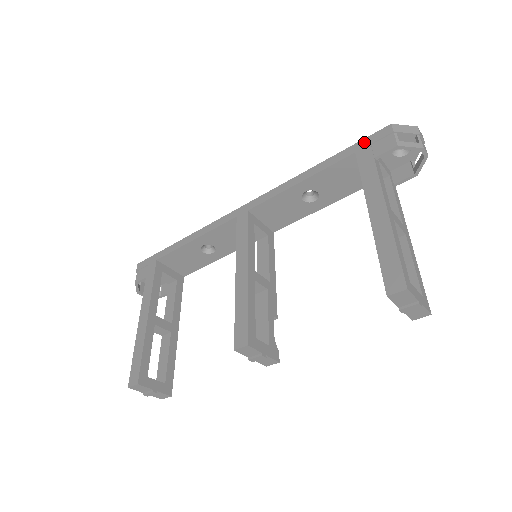
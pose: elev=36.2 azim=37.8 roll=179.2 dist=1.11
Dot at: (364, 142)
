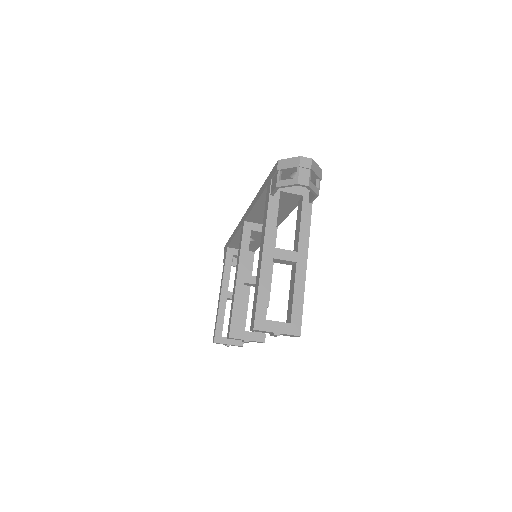
Dot at: (270, 175)
